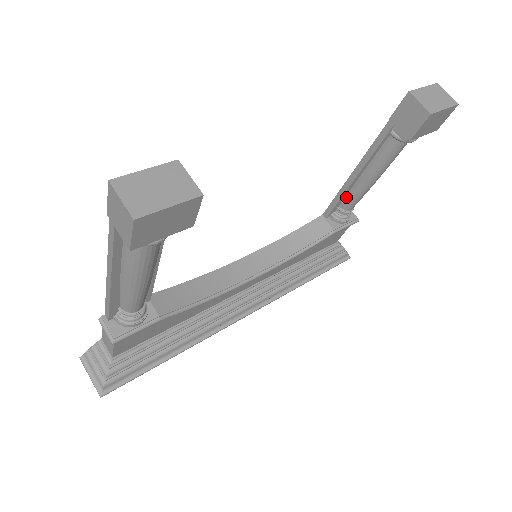
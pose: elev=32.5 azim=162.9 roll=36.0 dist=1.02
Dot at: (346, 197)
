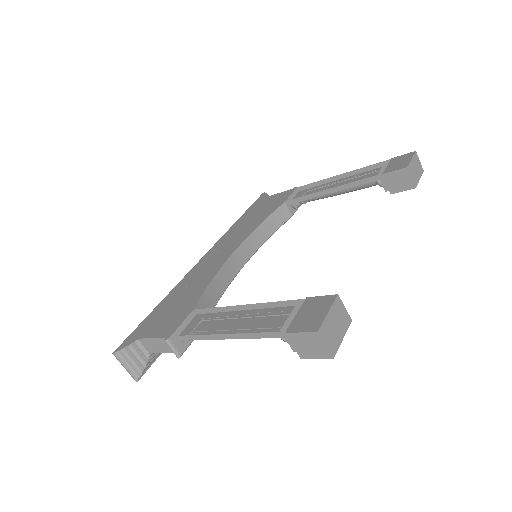
Dot at: occluded
